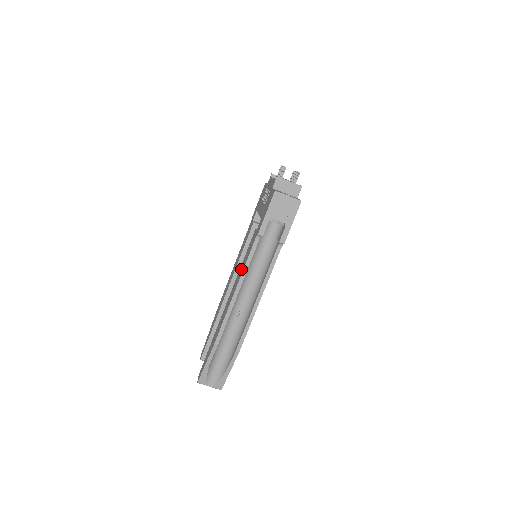
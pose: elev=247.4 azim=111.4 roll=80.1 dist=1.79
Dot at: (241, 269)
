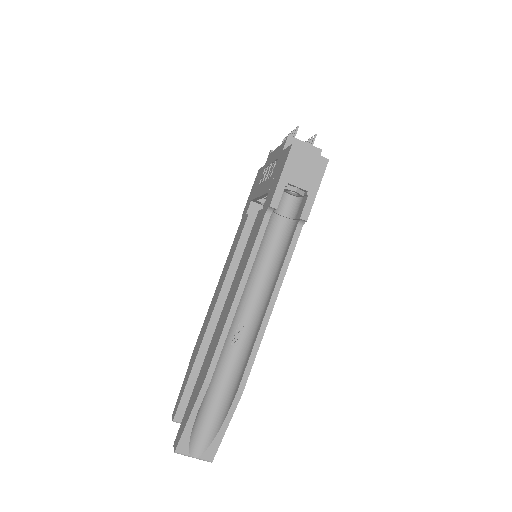
Dot at: (241, 265)
